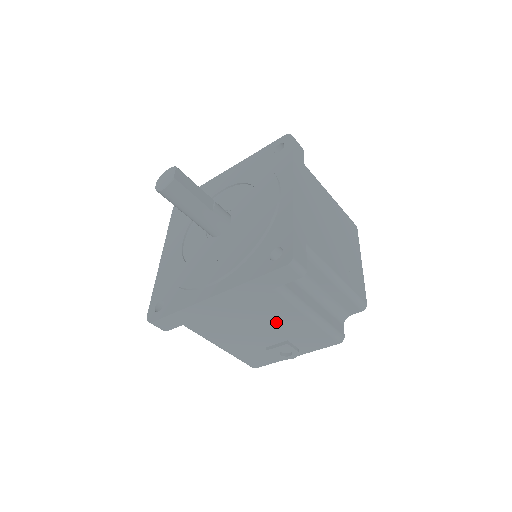
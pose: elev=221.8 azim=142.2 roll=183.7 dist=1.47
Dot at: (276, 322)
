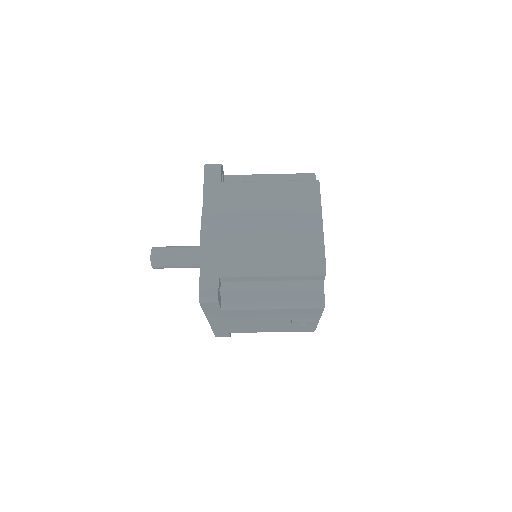
Dot at: (262, 316)
